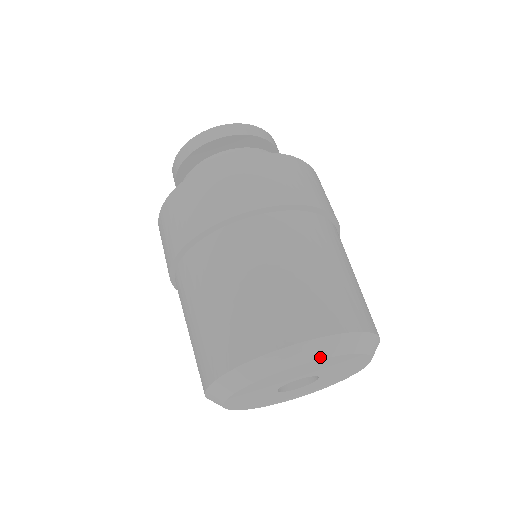
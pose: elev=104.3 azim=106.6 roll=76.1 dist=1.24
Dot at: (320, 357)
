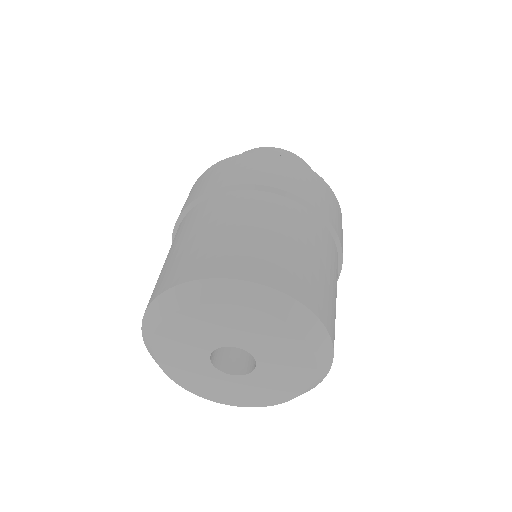
Dot at: (273, 313)
